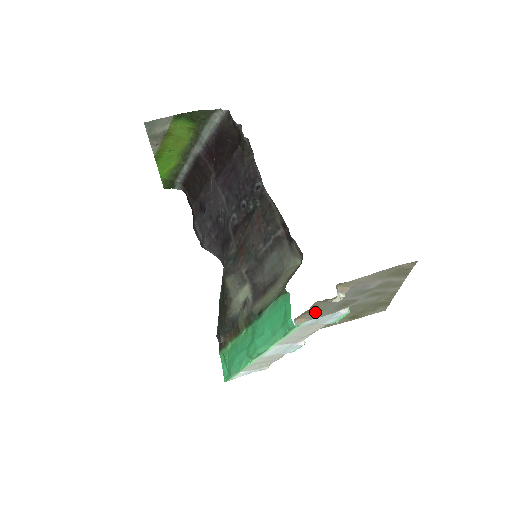
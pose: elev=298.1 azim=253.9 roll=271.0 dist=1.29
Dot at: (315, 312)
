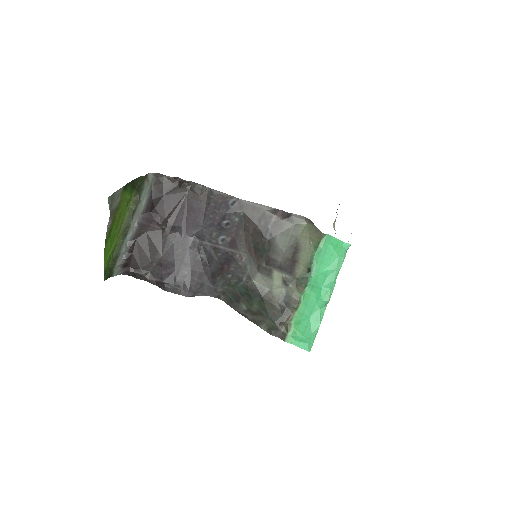
Dot at: occluded
